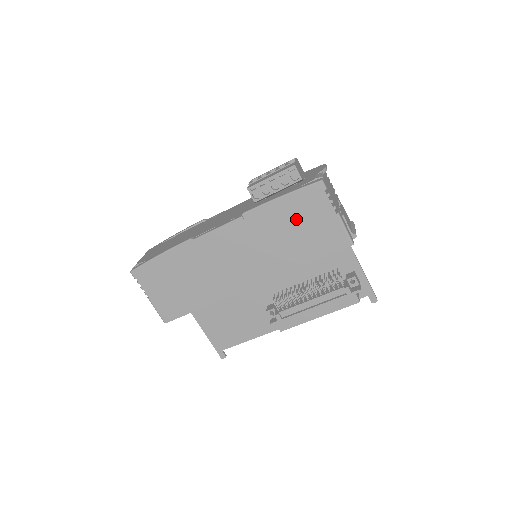
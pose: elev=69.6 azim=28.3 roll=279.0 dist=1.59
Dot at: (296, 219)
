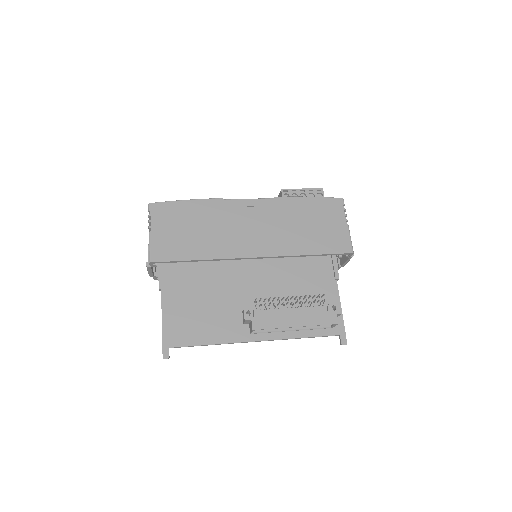
Dot at: (315, 217)
